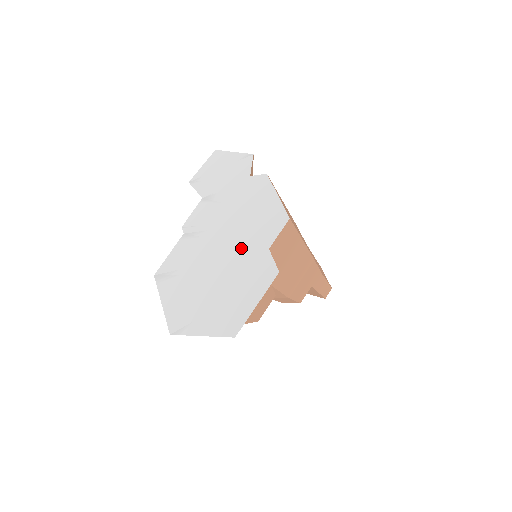
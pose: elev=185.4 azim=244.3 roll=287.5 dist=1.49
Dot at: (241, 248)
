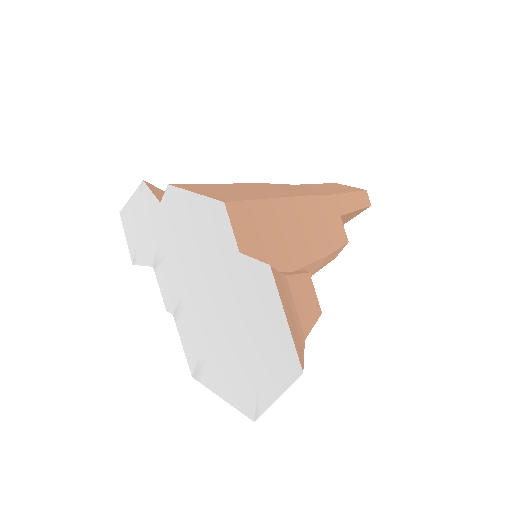
Dot at: (220, 278)
